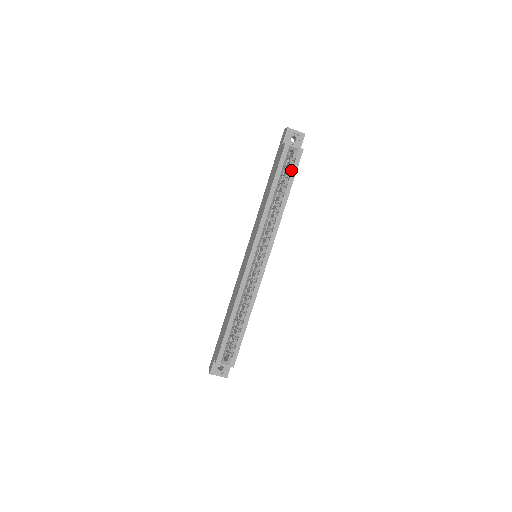
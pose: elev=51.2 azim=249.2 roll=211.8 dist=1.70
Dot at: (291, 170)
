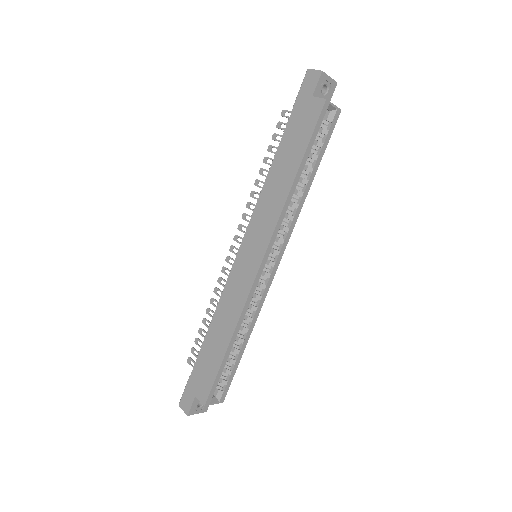
Dot at: (322, 139)
